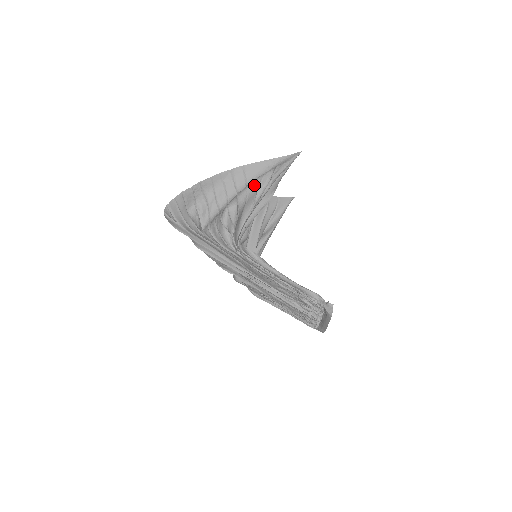
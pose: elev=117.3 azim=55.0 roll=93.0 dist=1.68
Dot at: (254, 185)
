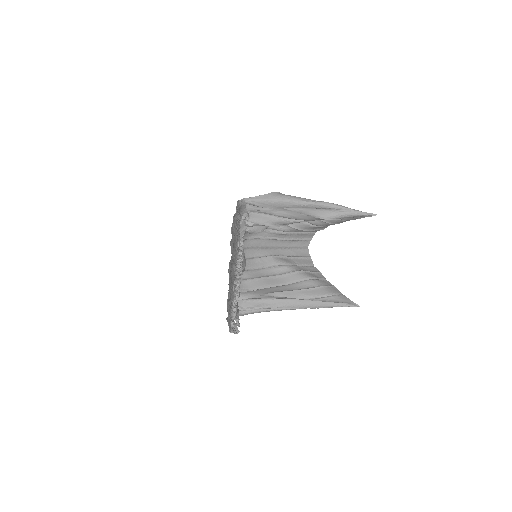
Dot at: (305, 199)
